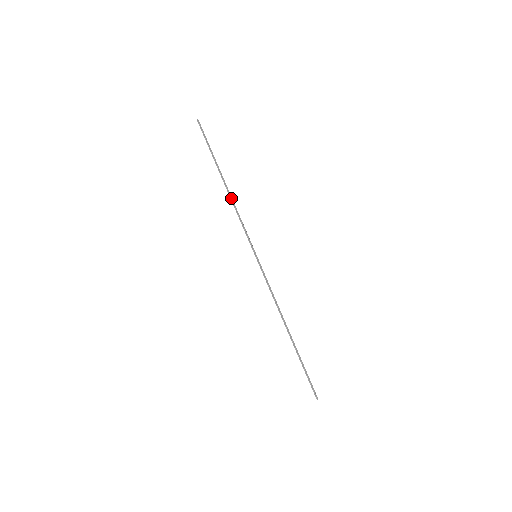
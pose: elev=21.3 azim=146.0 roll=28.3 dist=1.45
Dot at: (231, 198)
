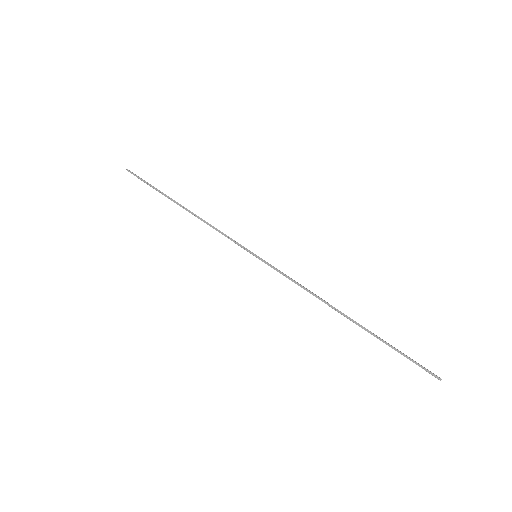
Dot at: occluded
